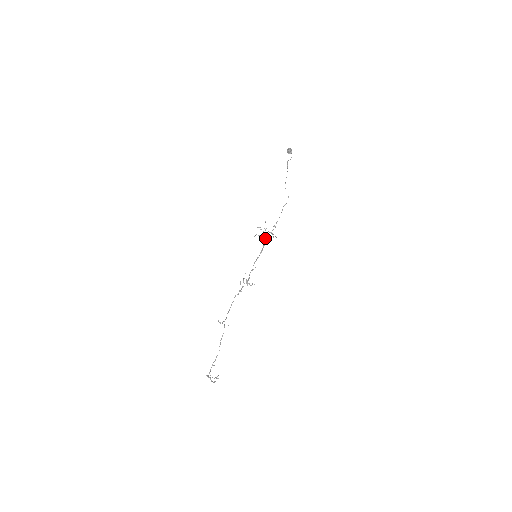
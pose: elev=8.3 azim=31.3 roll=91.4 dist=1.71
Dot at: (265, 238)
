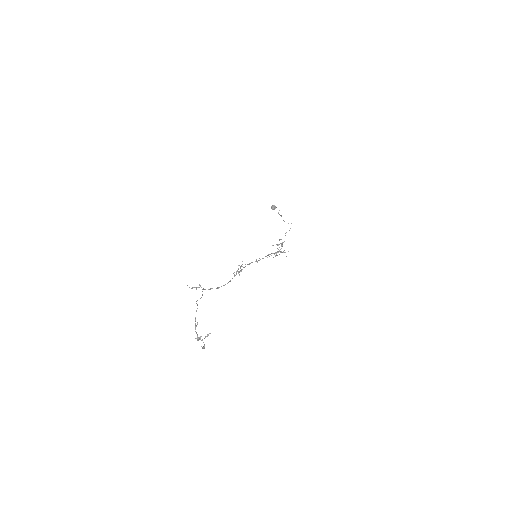
Dot at: (277, 252)
